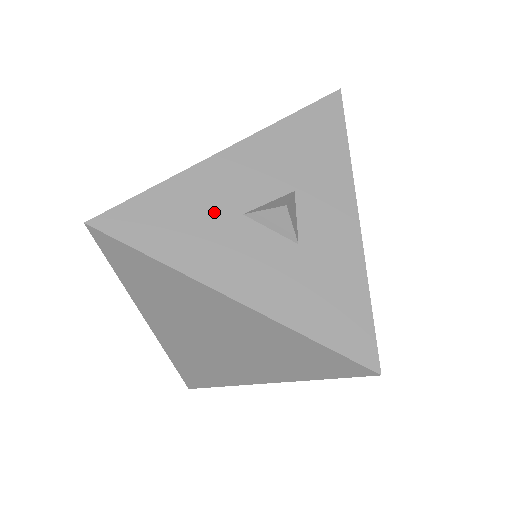
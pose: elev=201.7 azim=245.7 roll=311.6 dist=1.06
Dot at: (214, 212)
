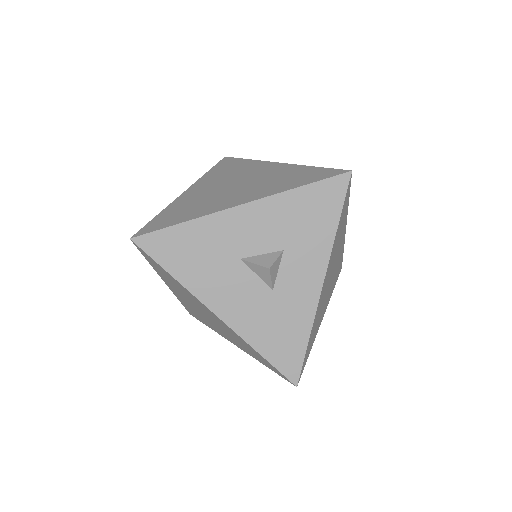
Dot at: (220, 252)
